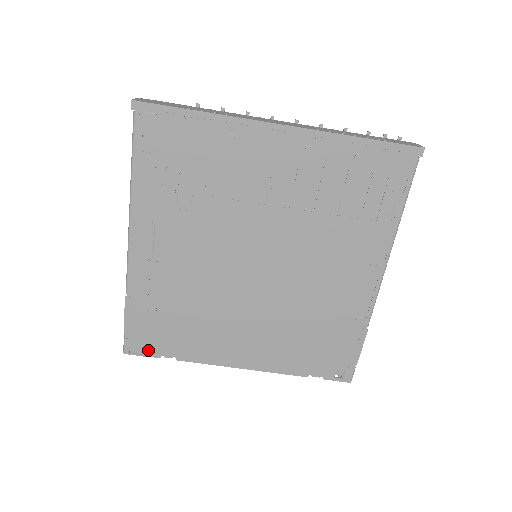
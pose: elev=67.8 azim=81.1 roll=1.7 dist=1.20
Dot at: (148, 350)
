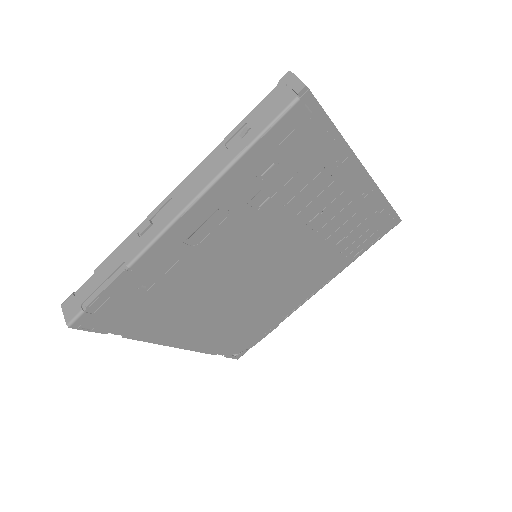
Dot at: (100, 326)
